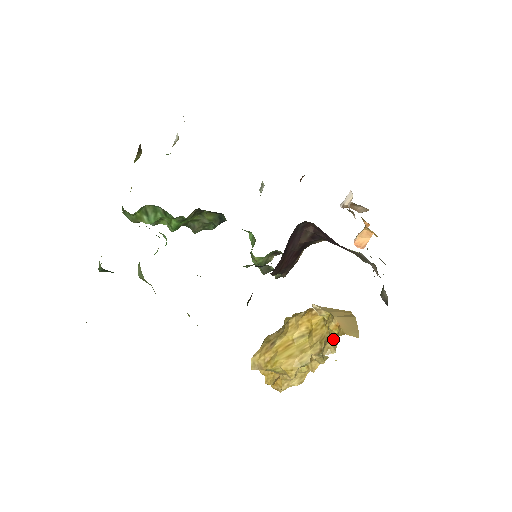
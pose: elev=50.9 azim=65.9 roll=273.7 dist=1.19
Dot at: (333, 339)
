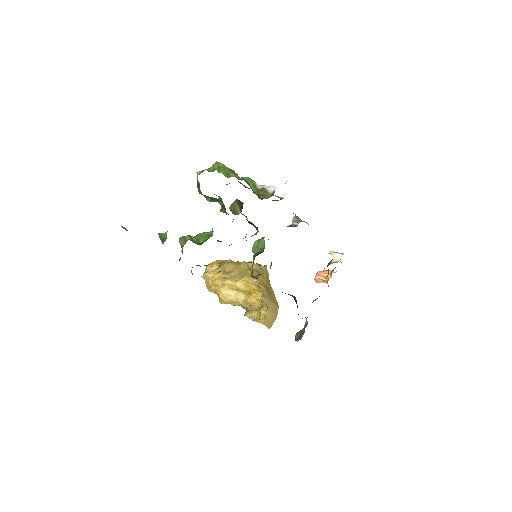
Dot at: (257, 316)
